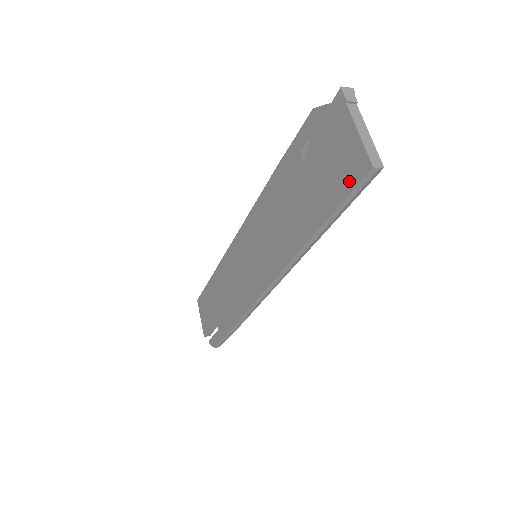
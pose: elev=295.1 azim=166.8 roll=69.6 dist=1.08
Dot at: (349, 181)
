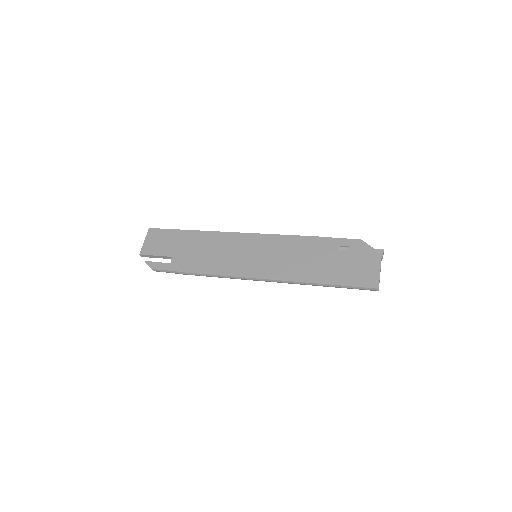
Dot at: (362, 283)
